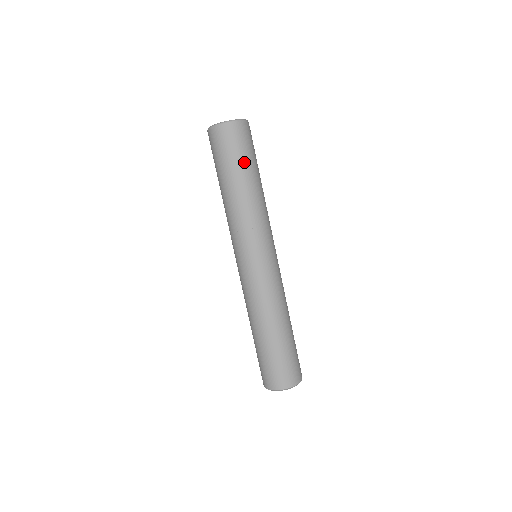
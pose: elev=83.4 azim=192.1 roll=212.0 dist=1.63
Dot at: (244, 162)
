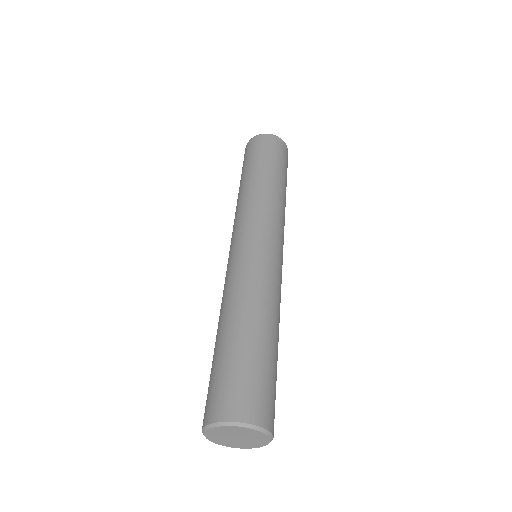
Dot at: (259, 160)
